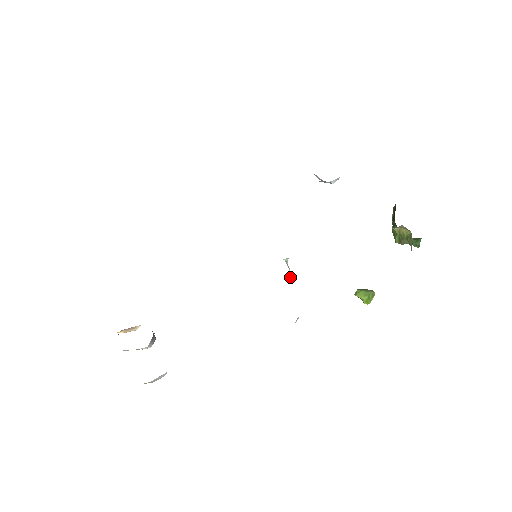
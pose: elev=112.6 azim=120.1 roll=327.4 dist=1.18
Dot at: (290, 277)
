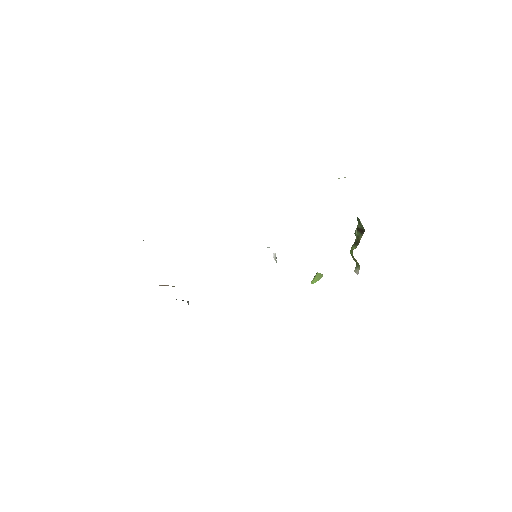
Dot at: (275, 260)
